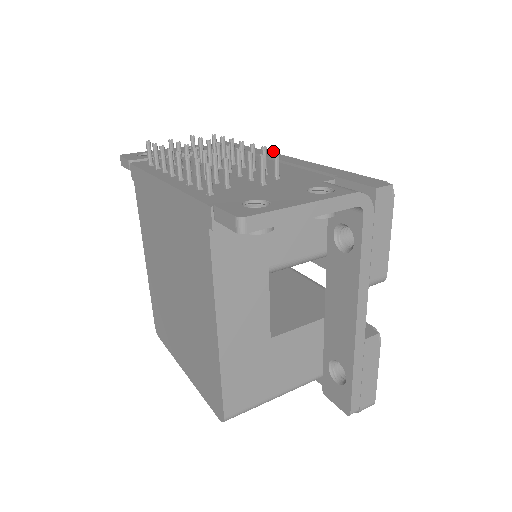
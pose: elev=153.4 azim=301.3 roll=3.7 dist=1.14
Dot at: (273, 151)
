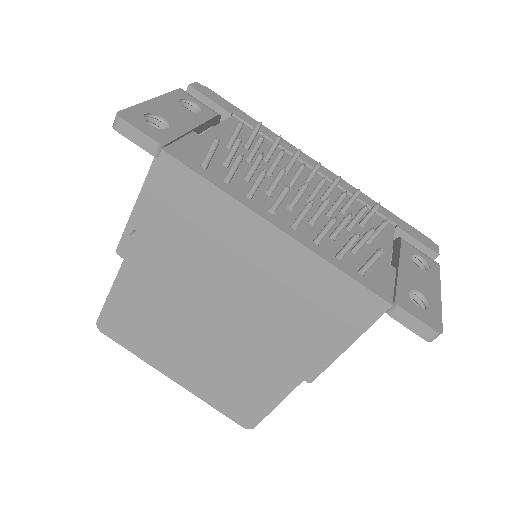
Dot at: (377, 205)
